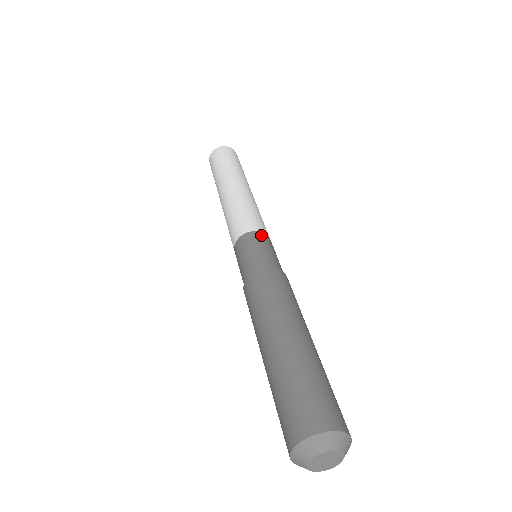
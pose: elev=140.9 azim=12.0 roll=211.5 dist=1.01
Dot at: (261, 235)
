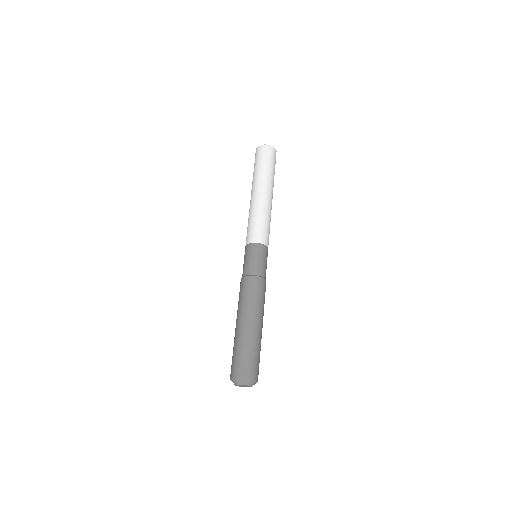
Dot at: (257, 246)
